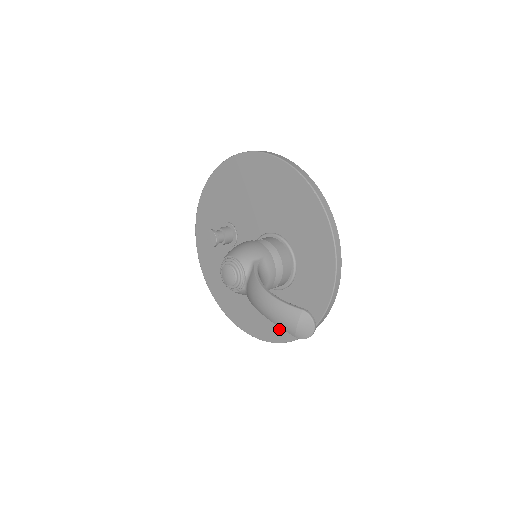
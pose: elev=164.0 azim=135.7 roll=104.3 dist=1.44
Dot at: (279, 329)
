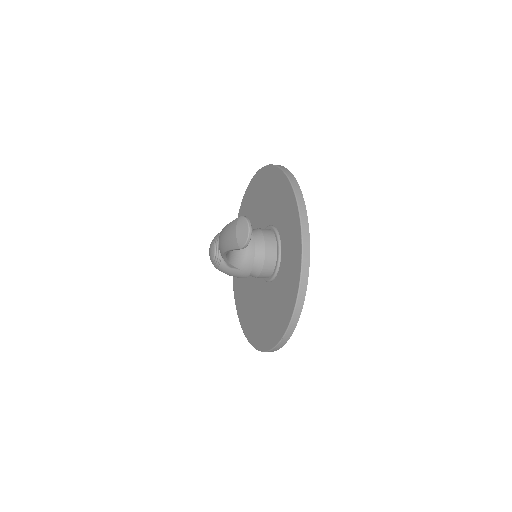
Dot at: (282, 318)
